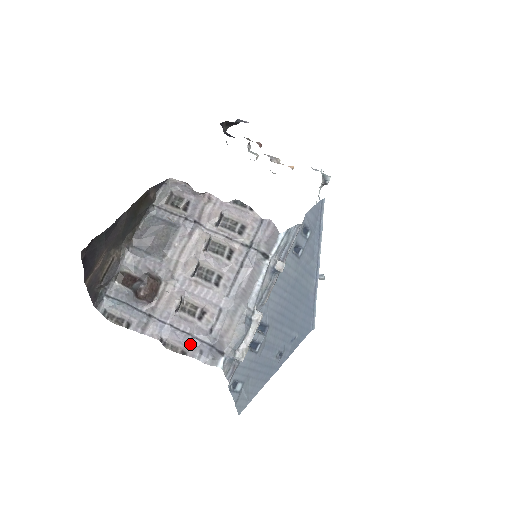
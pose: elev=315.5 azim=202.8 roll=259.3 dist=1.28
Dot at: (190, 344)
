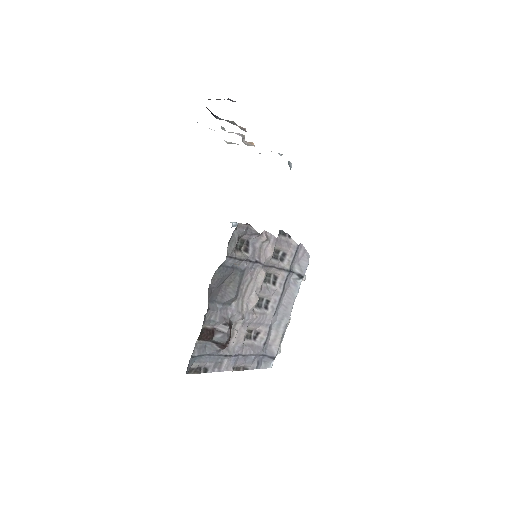
Dot at: (251, 361)
